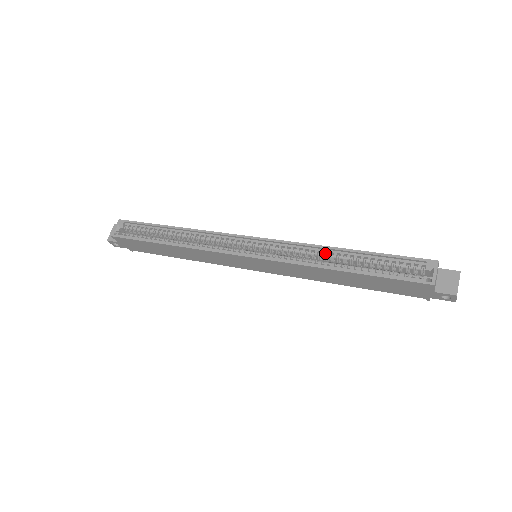
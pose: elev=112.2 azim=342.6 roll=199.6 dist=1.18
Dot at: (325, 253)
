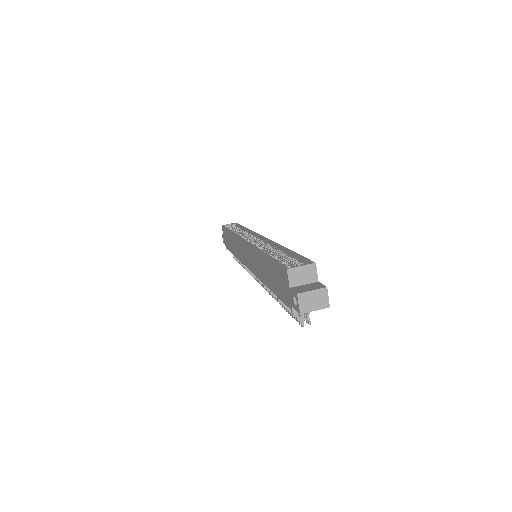
Dot at: occluded
